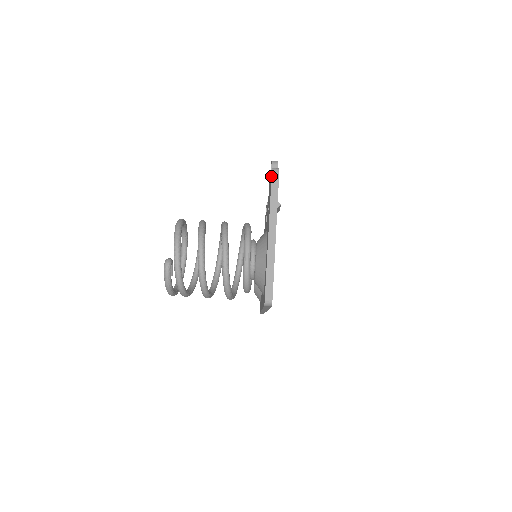
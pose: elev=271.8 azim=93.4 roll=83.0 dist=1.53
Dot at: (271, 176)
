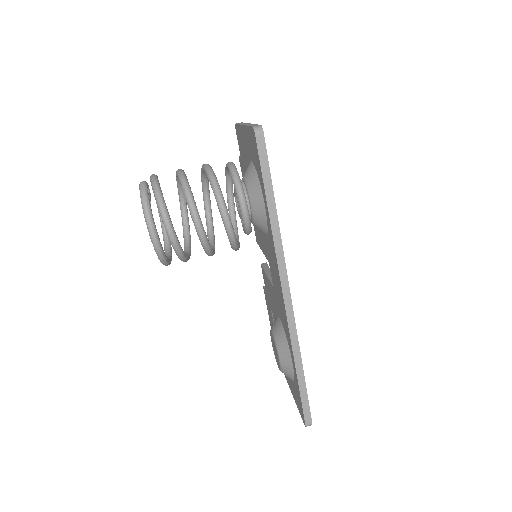
Dot at: (236, 127)
